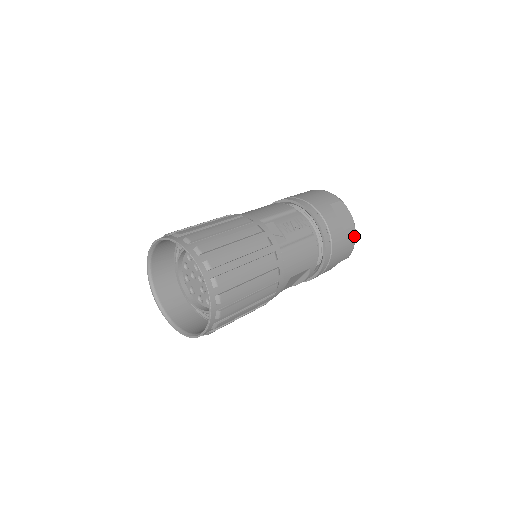
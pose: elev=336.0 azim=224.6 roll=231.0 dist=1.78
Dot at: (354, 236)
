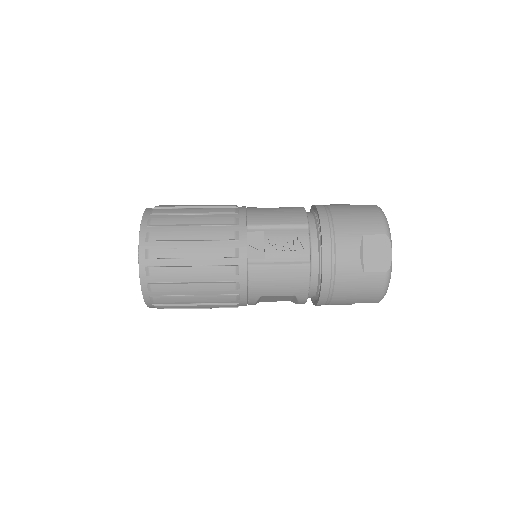
Dot at: (383, 283)
